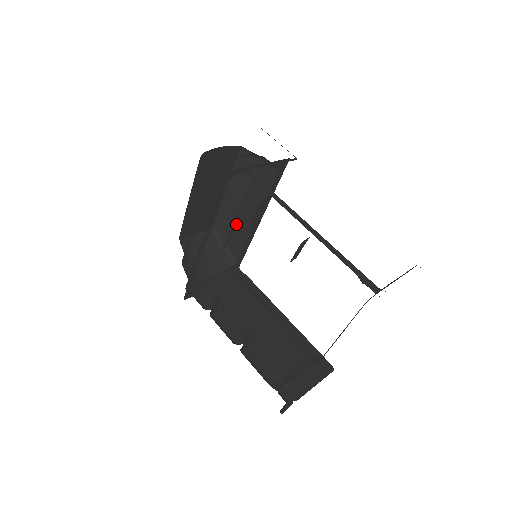
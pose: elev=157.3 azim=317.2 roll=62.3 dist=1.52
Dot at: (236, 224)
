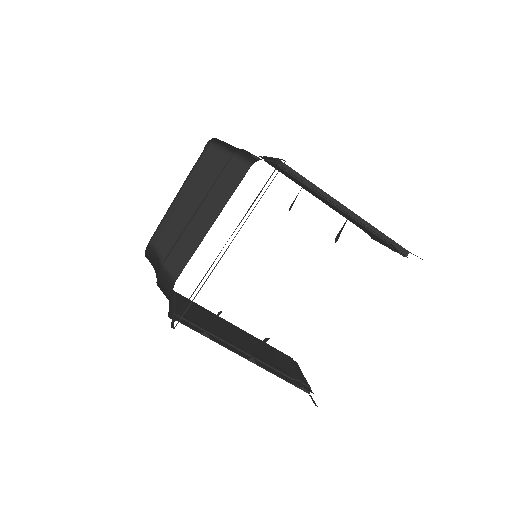
Dot at: (183, 233)
